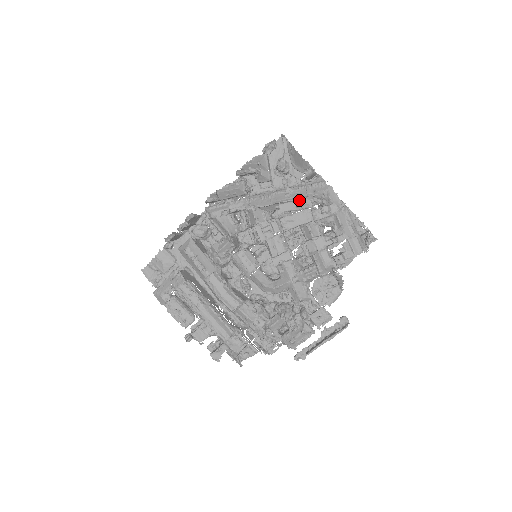
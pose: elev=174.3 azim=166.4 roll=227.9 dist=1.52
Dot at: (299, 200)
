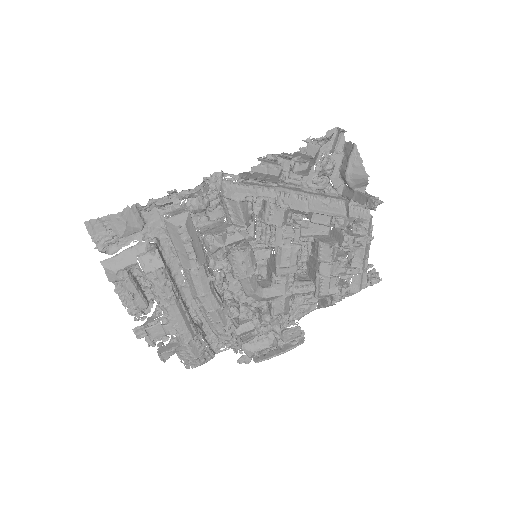
Dot at: (337, 218)
